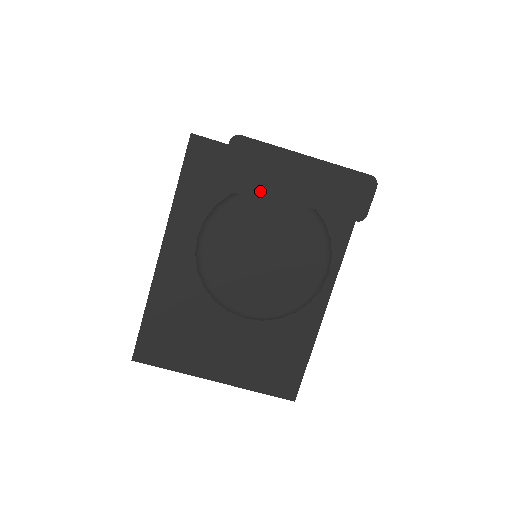
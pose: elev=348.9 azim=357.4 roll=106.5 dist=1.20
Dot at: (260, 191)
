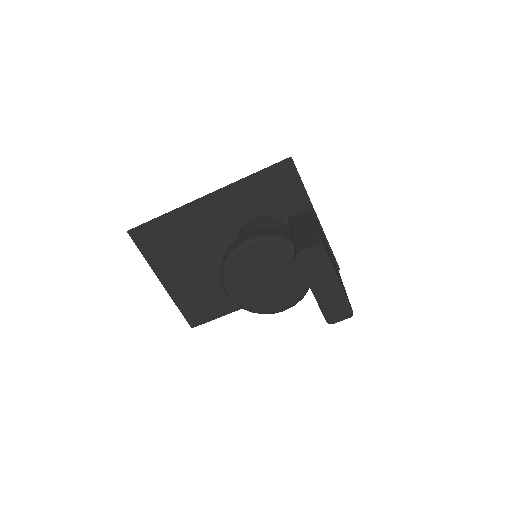
Dot at: (305, 275)
